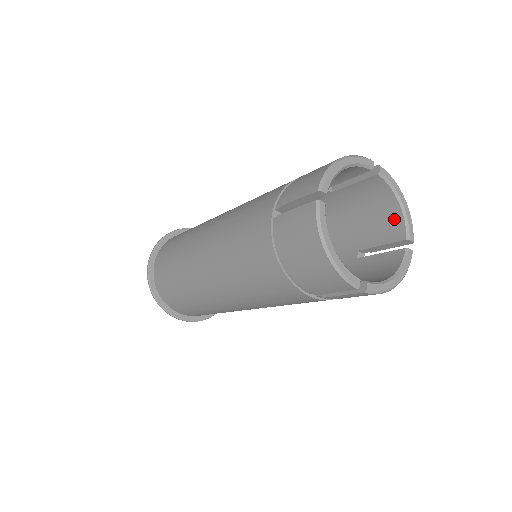
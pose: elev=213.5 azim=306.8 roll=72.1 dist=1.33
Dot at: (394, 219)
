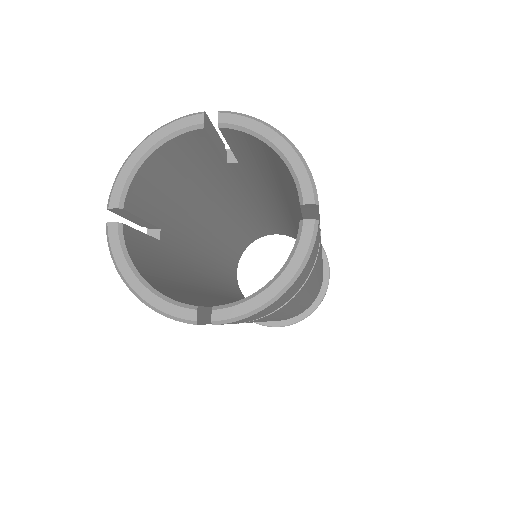
Dot at: (289, 175)
